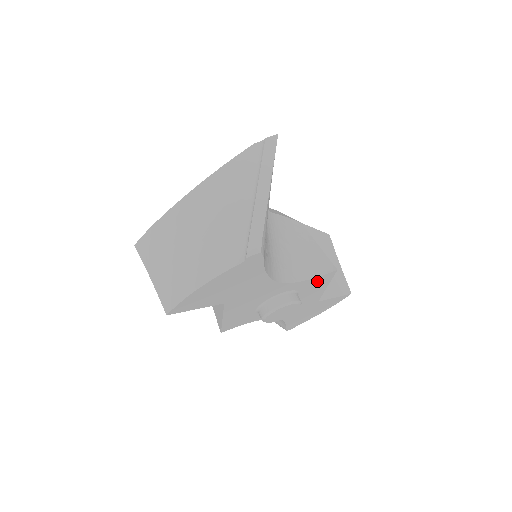
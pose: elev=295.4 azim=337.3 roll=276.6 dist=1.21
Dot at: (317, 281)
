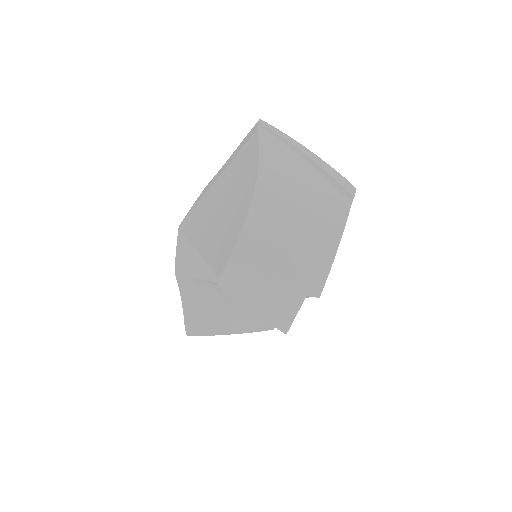
Dot at: occluded
